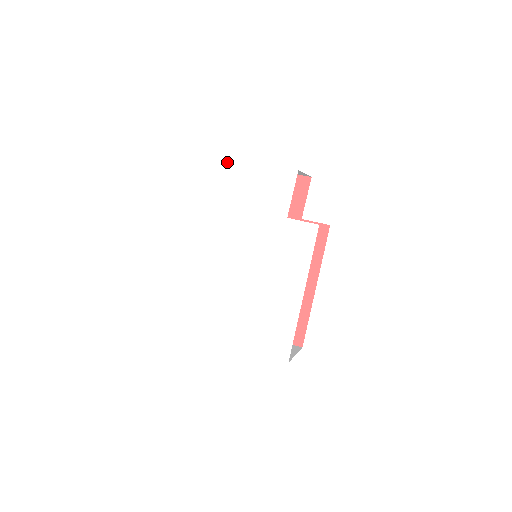
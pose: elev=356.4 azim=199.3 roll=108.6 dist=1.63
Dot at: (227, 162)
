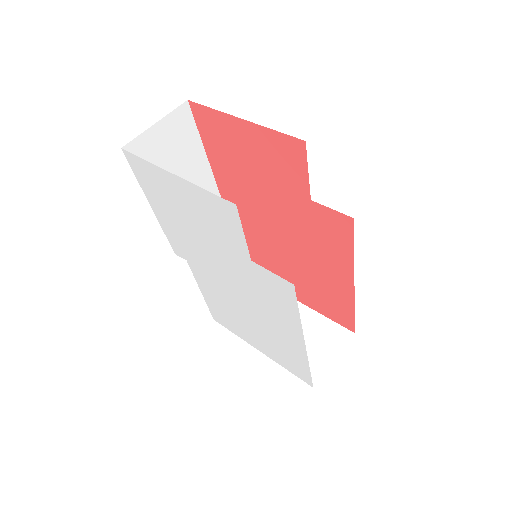
Dot at: (149, 167)
